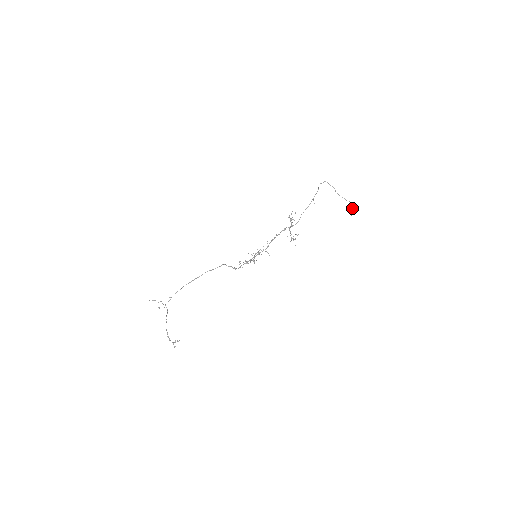
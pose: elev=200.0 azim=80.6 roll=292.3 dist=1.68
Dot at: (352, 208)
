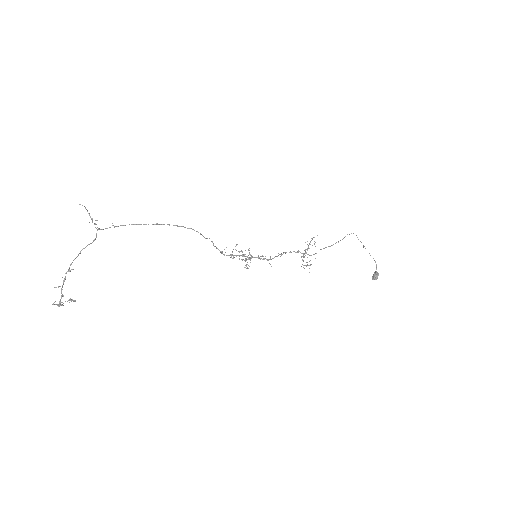
Dot at: (377, 272)
